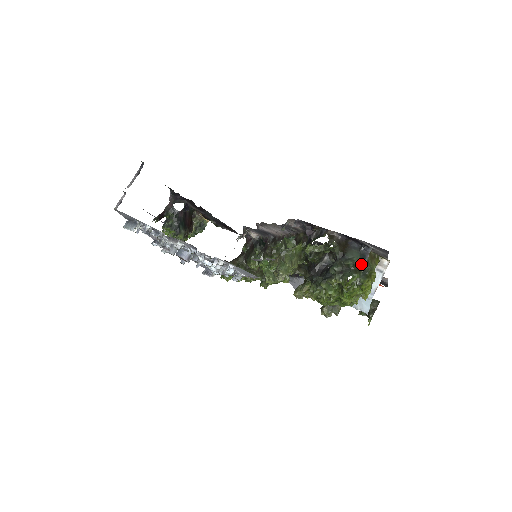
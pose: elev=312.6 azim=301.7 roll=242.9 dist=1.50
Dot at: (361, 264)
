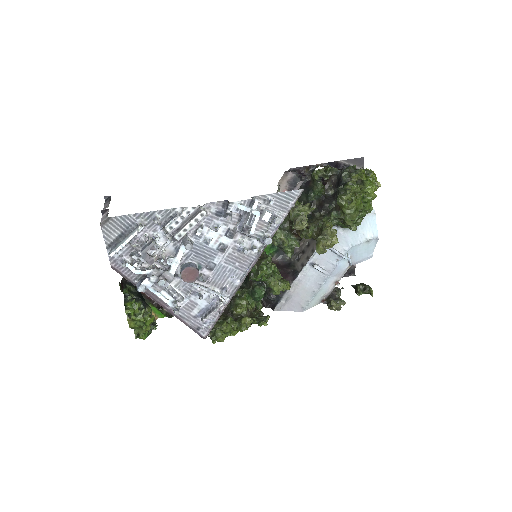
Dot at: occluded
